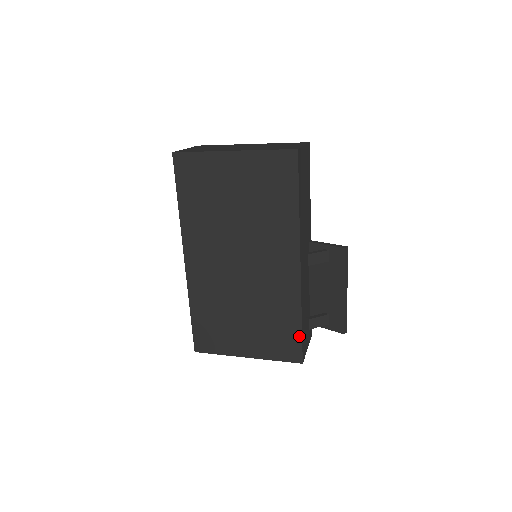
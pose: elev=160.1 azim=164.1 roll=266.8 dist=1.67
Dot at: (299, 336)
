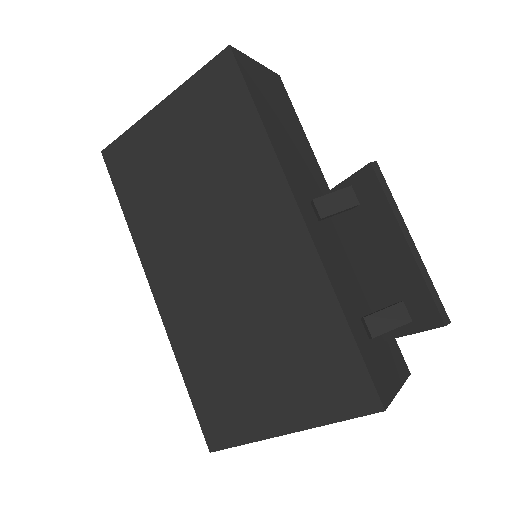
Dot at: (354, 352)
